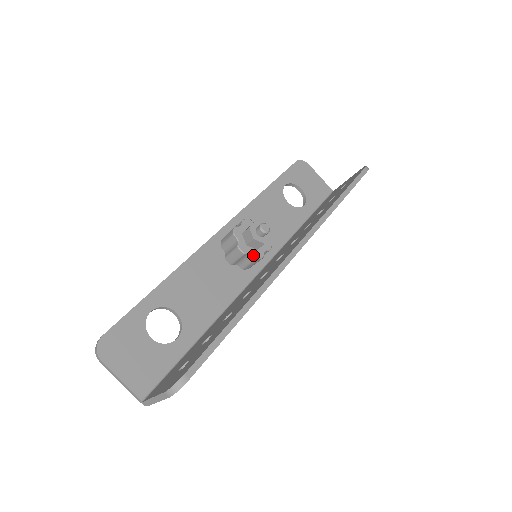
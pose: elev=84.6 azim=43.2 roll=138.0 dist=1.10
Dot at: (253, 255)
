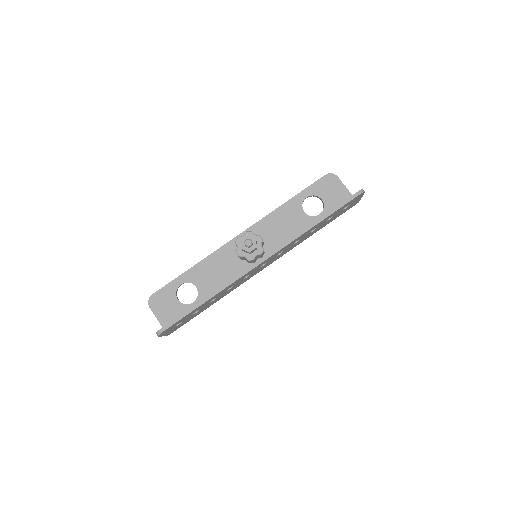
Dot at: (246, 258)
